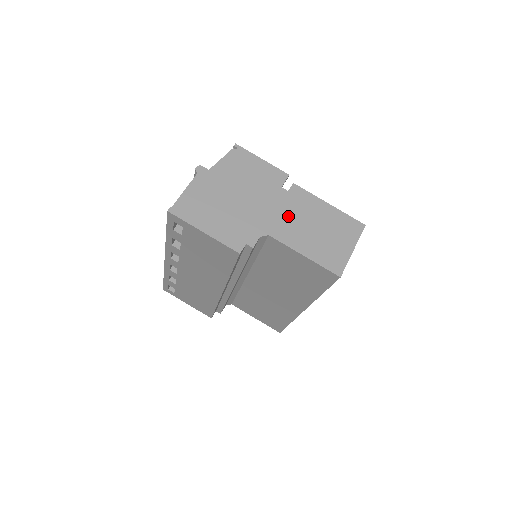
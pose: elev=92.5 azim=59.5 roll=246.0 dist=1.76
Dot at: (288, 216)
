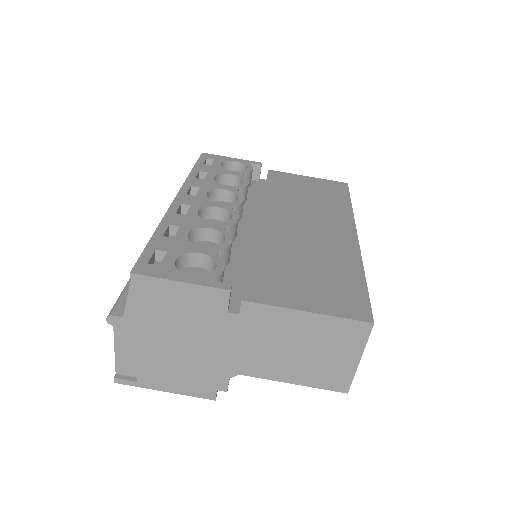
Dot at: (253, 347)
